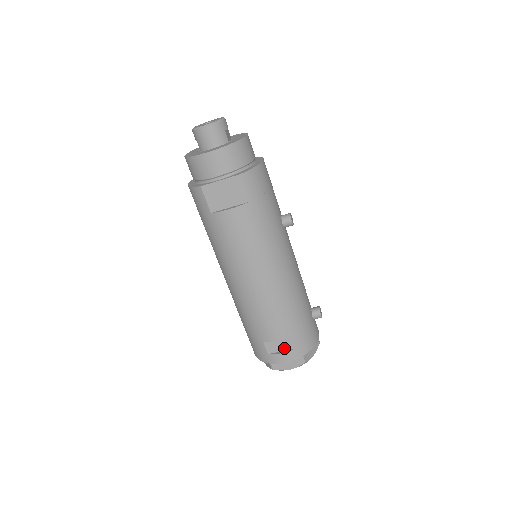
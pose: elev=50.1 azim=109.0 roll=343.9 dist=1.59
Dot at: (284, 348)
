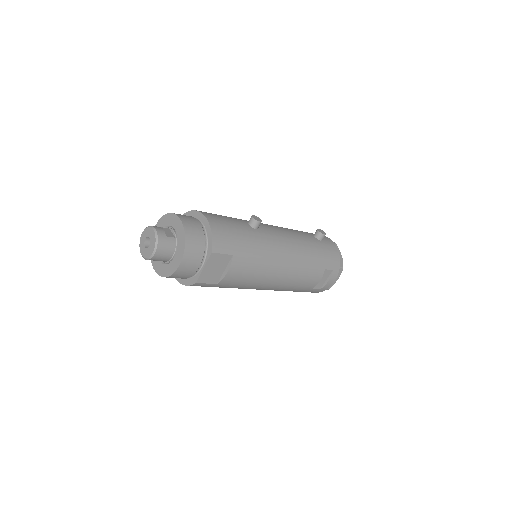
Dot at: (326, 277)
